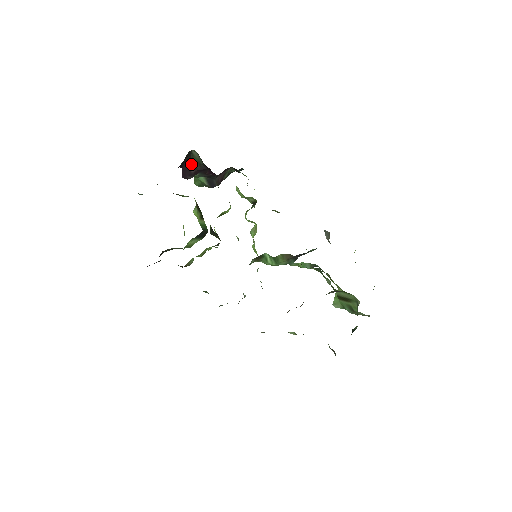
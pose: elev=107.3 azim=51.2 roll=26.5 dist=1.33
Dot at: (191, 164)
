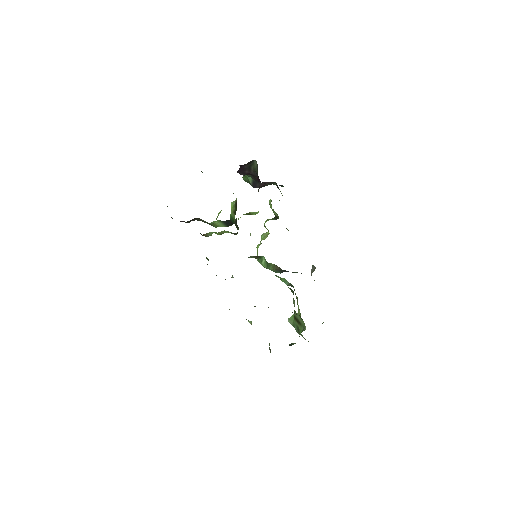
Dot at: (248, 167)
